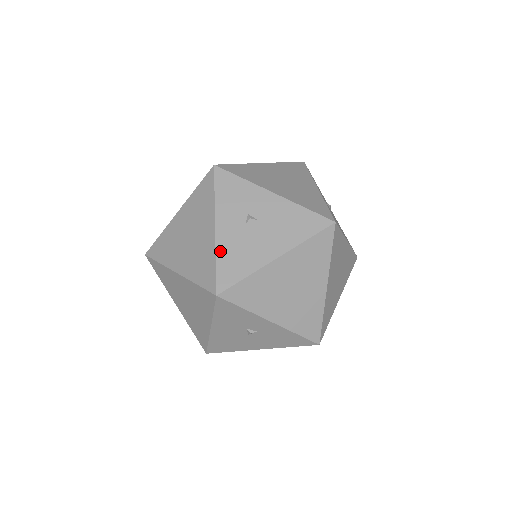
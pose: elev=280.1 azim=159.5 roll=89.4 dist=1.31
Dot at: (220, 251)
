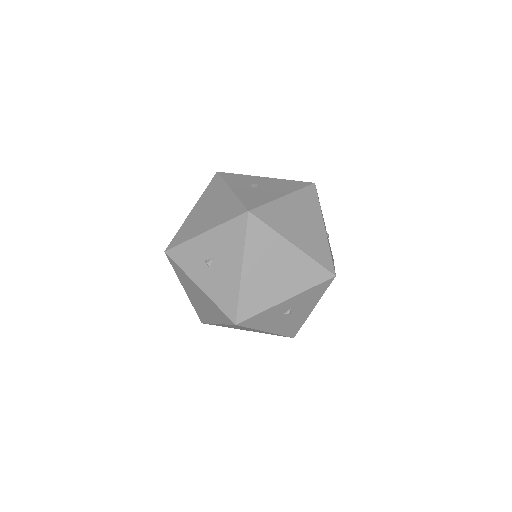
Dot at: (213, 298)
